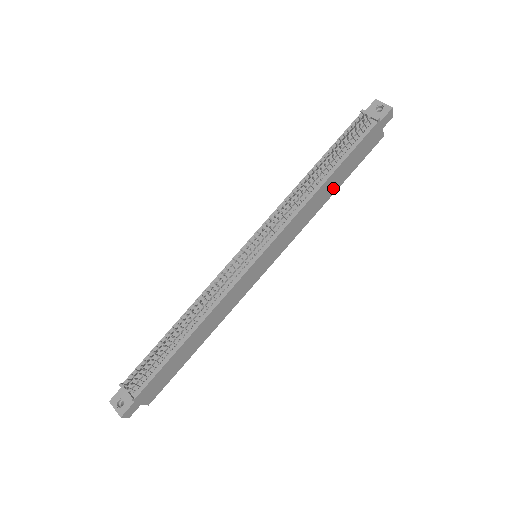
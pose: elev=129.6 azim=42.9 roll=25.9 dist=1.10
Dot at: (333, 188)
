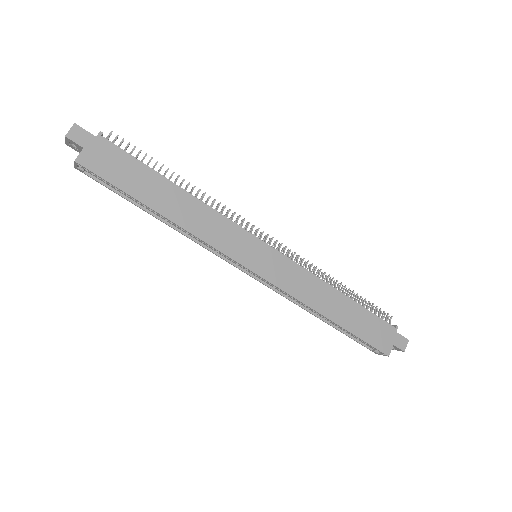
Dot at: (337, 315)
